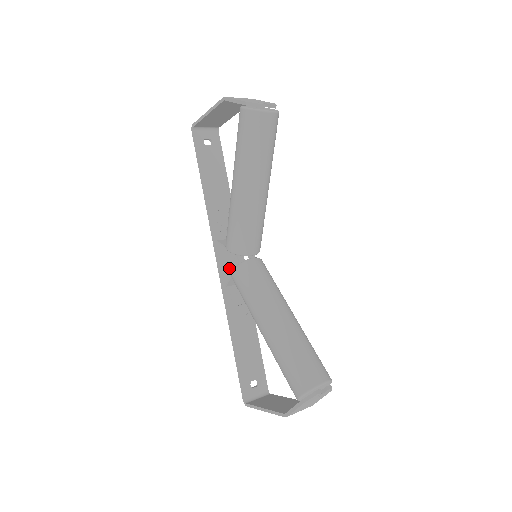
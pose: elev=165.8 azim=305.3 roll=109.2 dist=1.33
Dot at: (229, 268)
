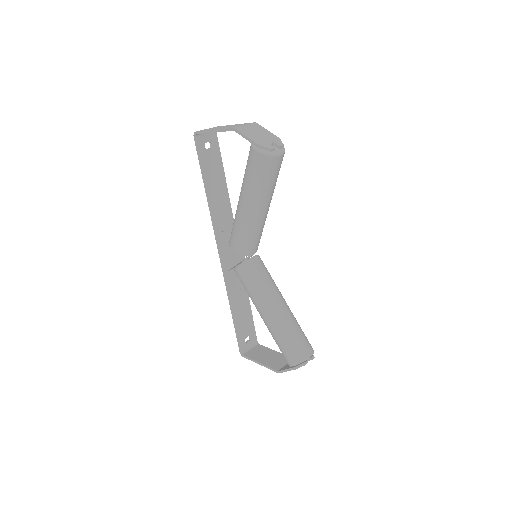
Dot at: (228, 255)
